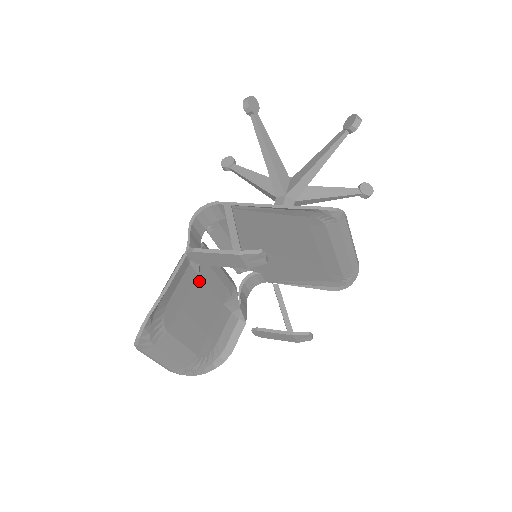
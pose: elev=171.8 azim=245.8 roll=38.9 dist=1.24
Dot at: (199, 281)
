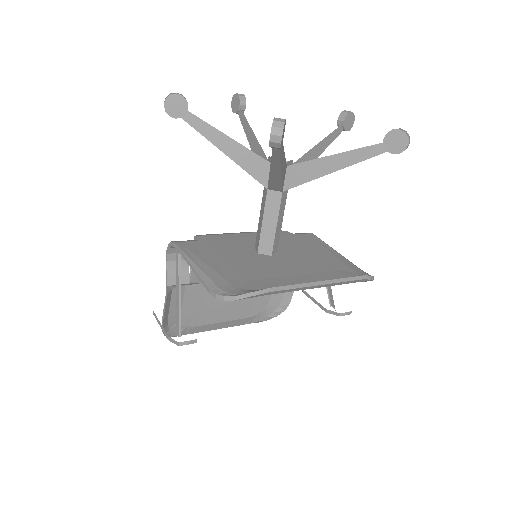
Dot at: occluded
